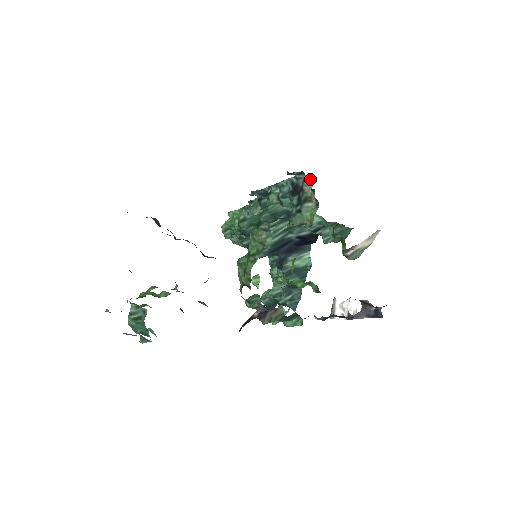
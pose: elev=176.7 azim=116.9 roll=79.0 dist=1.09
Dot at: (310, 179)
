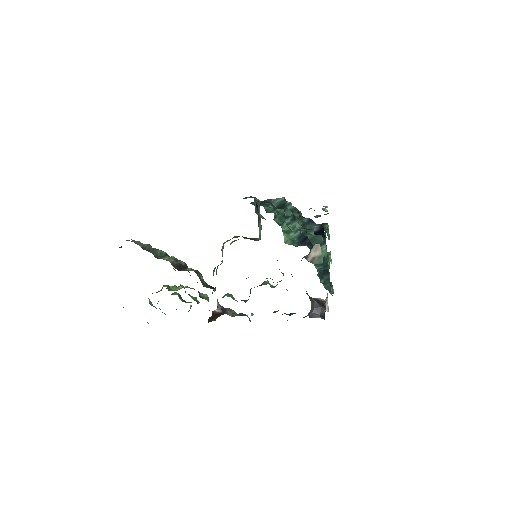
Dot at: (259, 202)
